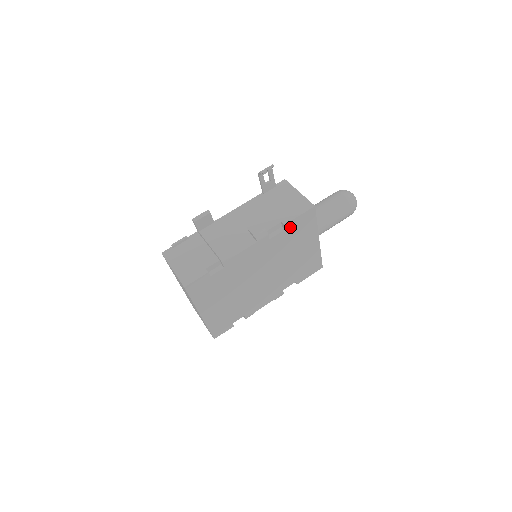
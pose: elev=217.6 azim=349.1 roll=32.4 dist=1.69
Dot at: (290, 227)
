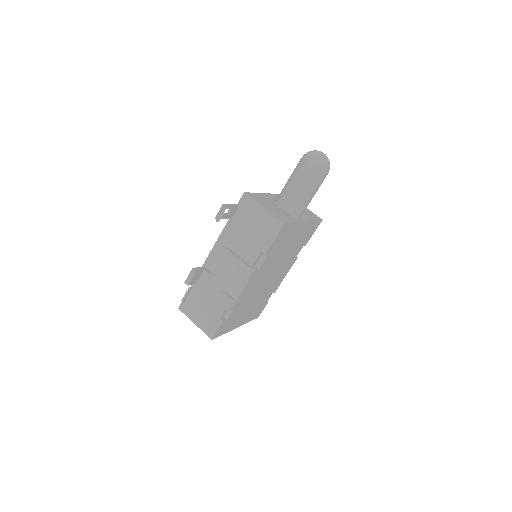
Dot at: (271, 249)
